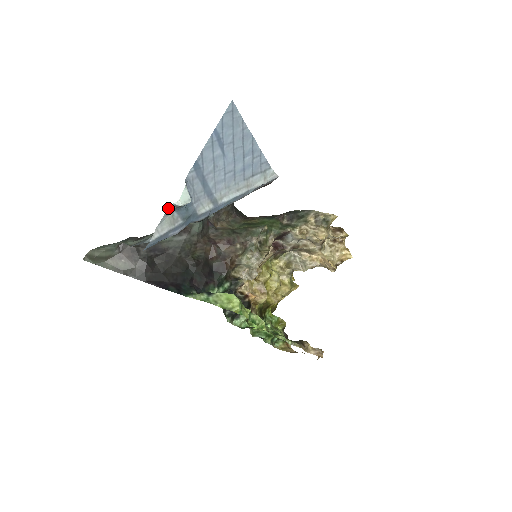
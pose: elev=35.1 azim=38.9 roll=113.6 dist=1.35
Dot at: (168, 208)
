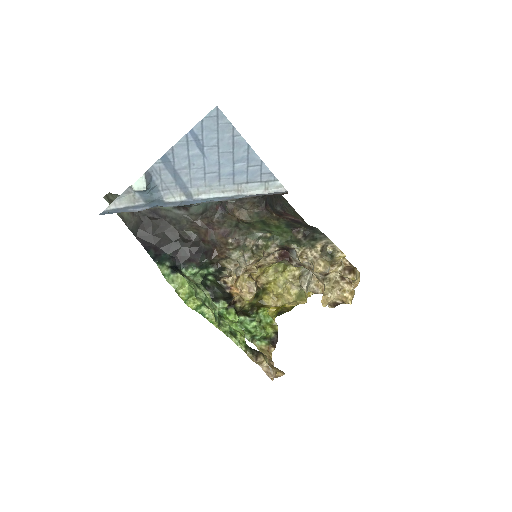
Dot at: (129, 188)
